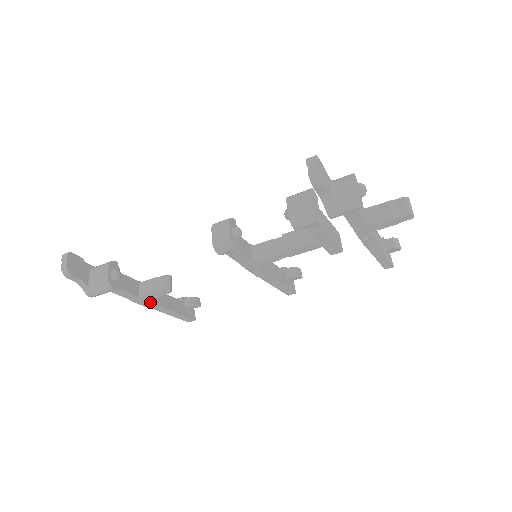
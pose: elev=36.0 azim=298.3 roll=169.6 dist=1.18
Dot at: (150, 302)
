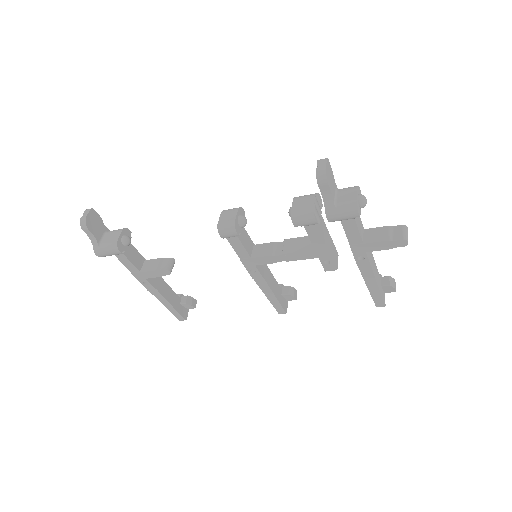
Dot at: (149, 282)
